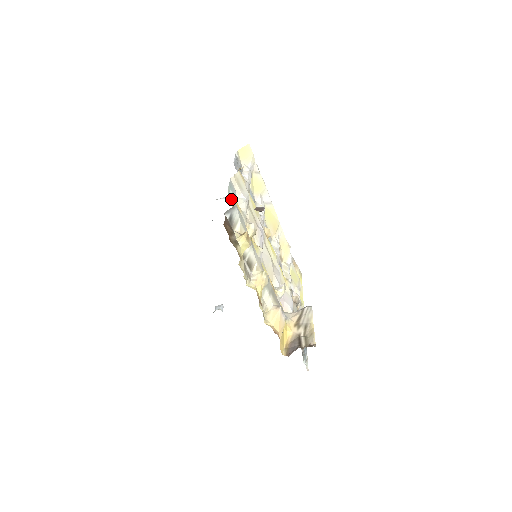
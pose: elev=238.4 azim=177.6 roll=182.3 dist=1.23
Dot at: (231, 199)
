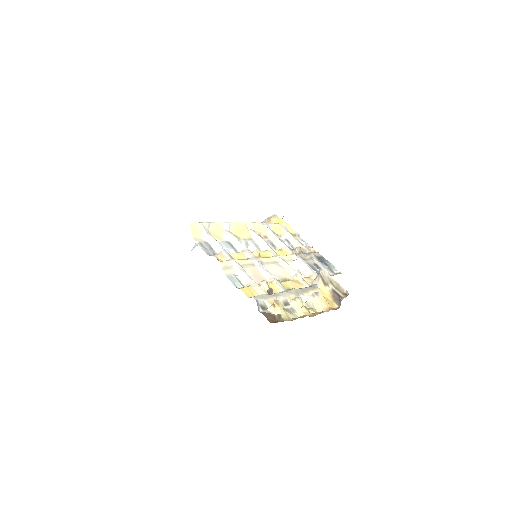
Dot at: (246, 294)
